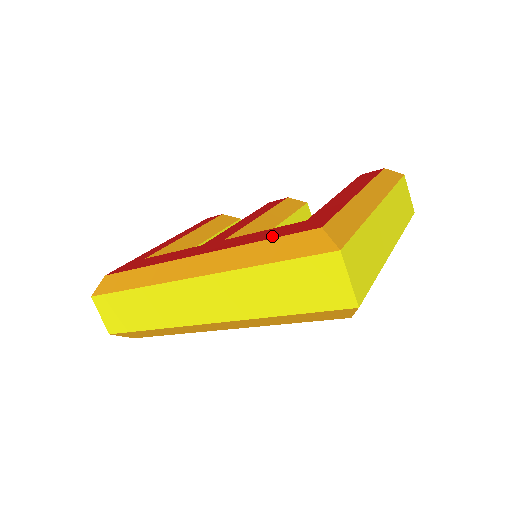
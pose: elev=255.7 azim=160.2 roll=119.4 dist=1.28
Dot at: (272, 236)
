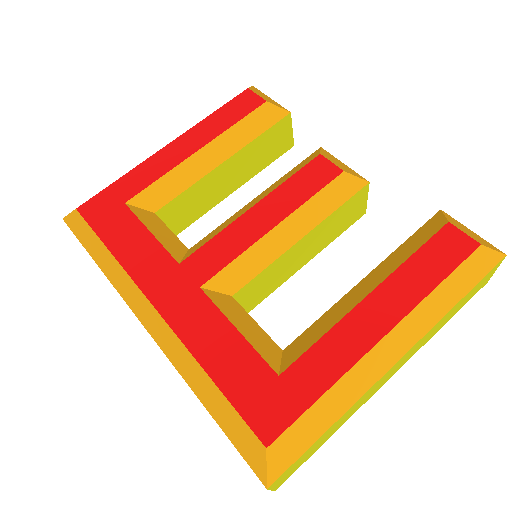
Dot at: (227, 383)
